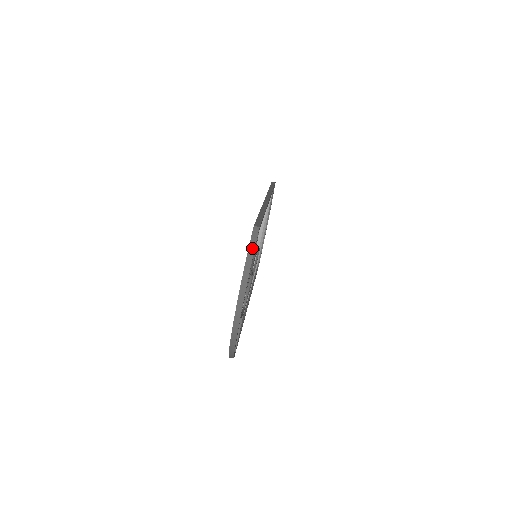
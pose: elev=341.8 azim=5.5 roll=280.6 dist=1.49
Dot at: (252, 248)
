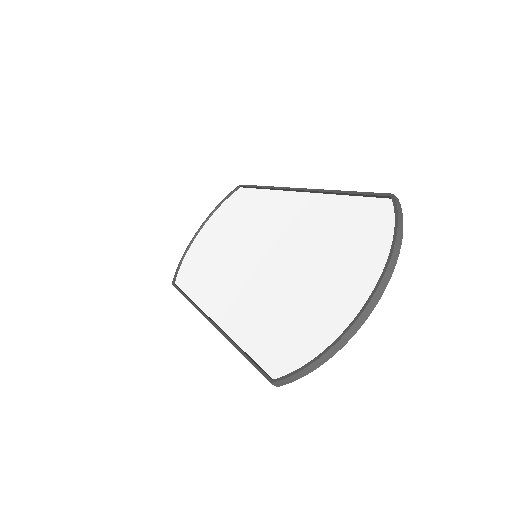
Dot at: (401, 219)
